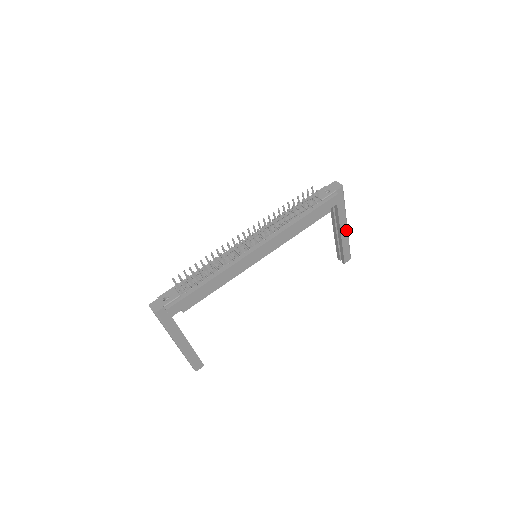
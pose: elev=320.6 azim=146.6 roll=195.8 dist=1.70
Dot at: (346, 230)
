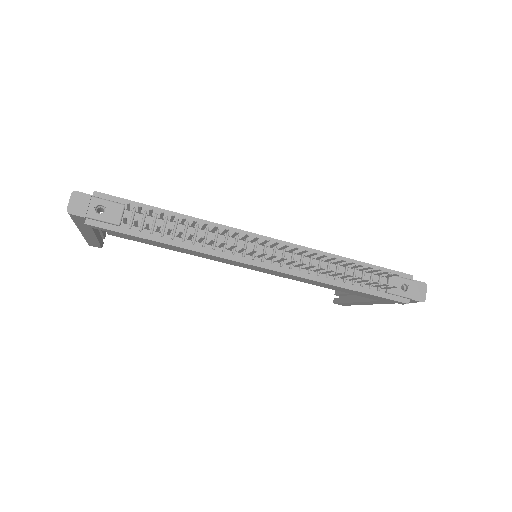
Dot at: (371, 303)
